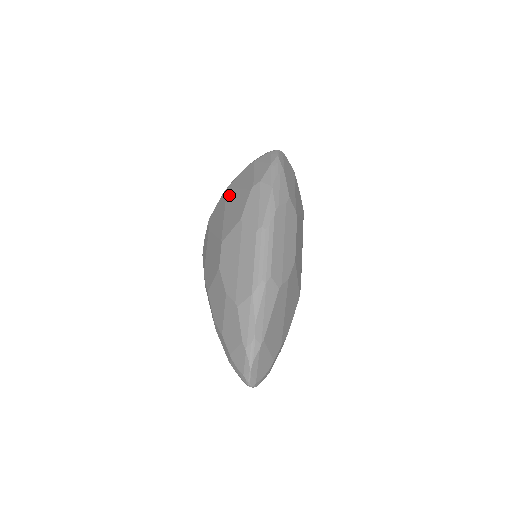
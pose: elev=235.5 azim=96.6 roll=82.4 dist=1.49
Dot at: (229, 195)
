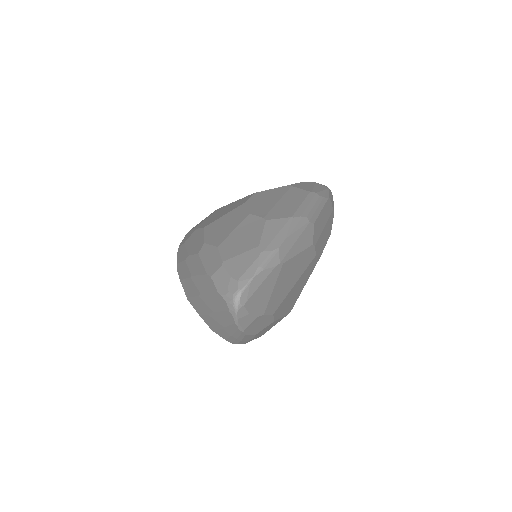
Dot at: occluded
